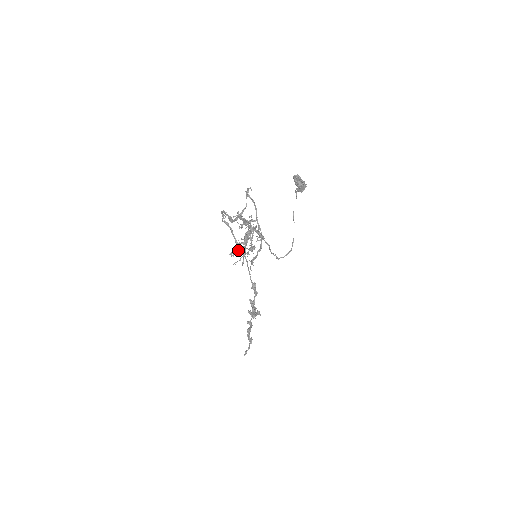
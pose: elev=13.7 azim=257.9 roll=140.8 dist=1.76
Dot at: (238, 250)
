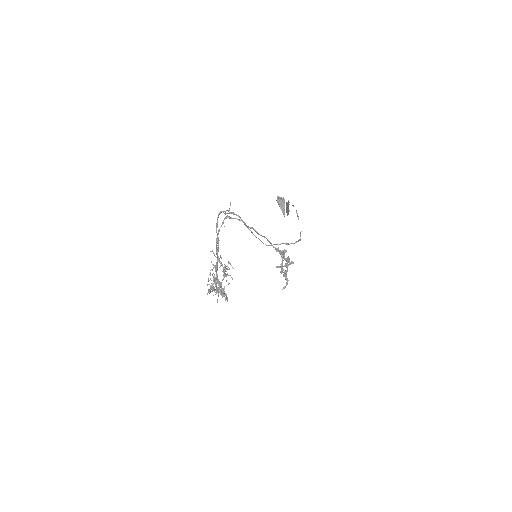
Dot at: occluded
